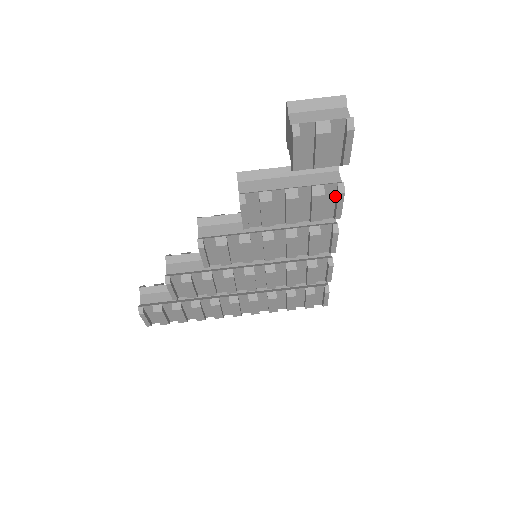
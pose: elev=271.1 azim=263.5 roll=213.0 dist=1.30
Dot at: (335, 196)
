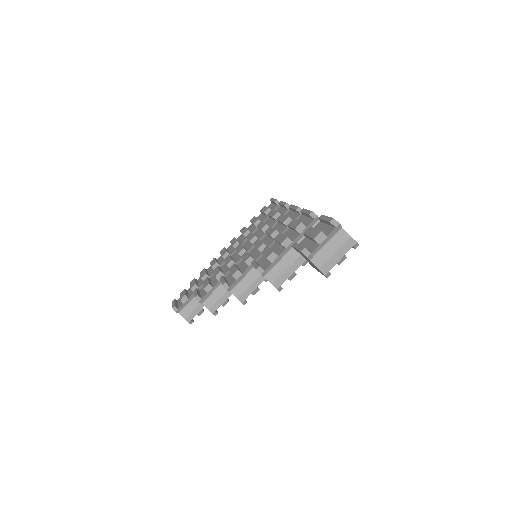
Dot at: occluded
